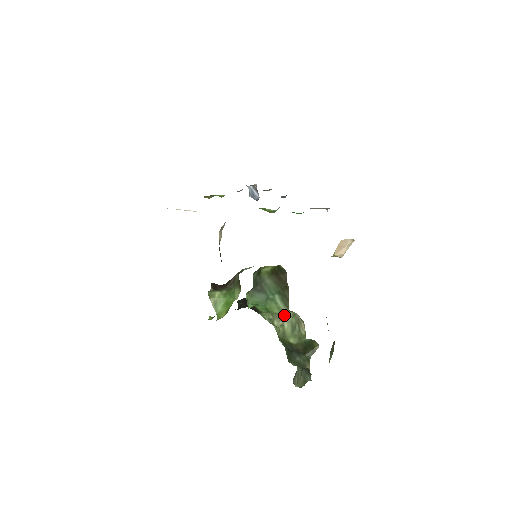
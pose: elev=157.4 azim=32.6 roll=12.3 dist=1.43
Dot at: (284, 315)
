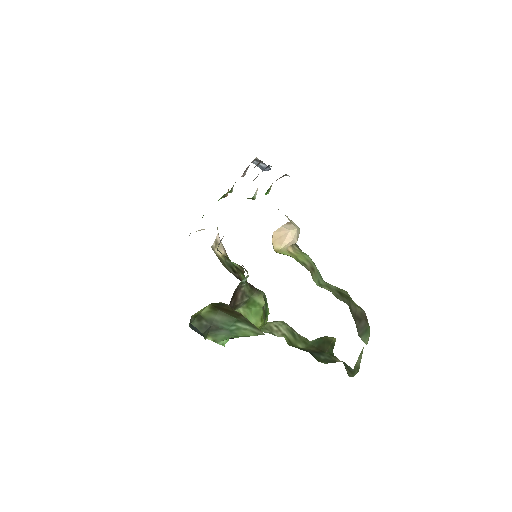
Dot at: (264, 334)
